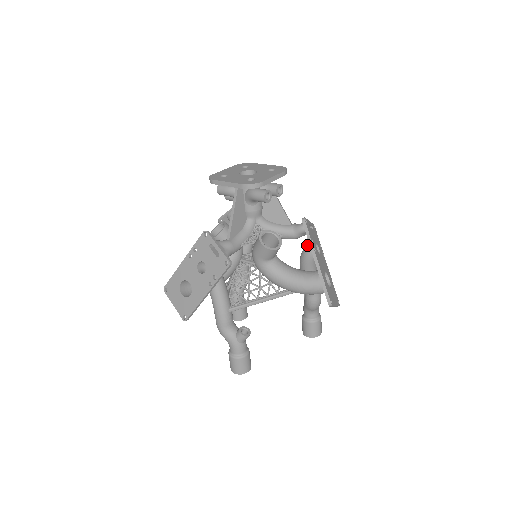
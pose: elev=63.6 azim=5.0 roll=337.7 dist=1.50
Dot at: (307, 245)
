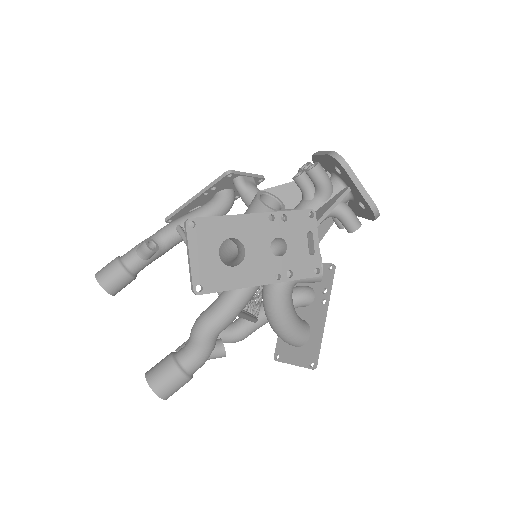
Dot at: (308, 287)
